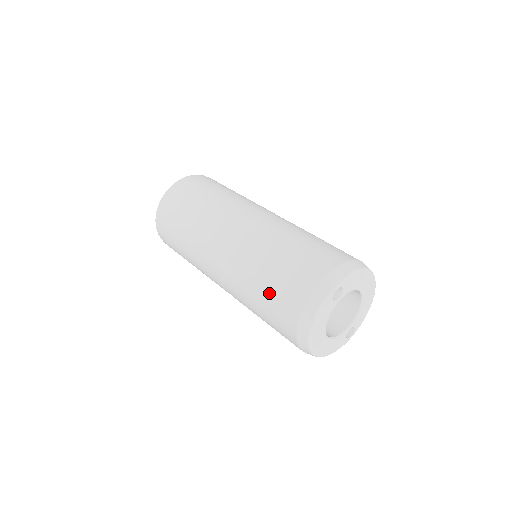
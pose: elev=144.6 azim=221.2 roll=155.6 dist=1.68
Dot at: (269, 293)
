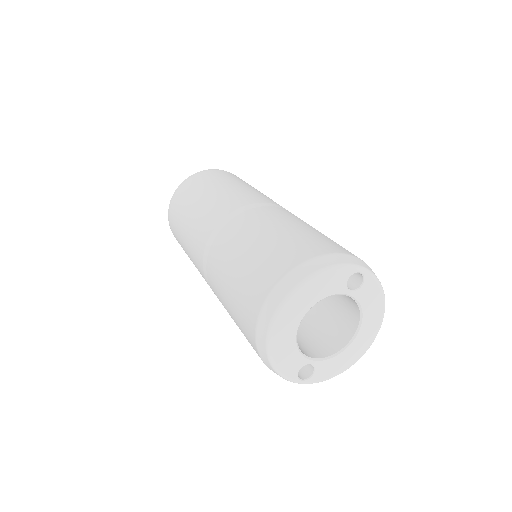
Dot at: (279, 238)
